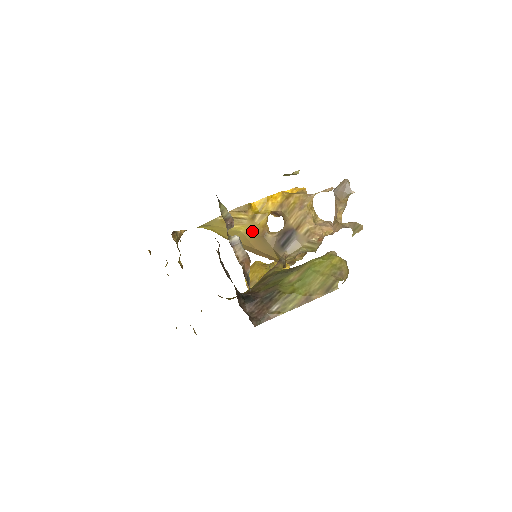
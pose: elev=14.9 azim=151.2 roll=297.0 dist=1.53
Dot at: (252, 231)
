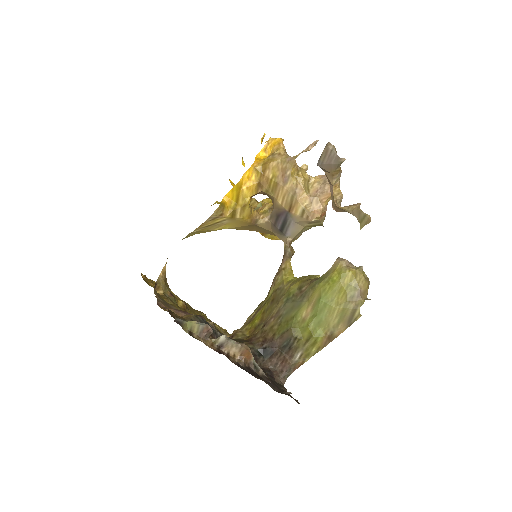
Dot at: (239, 225)
